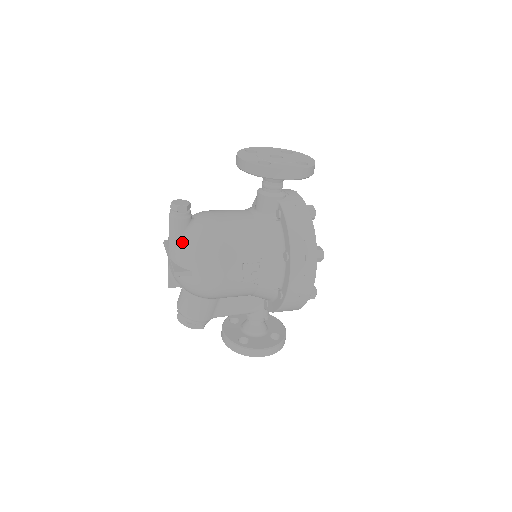
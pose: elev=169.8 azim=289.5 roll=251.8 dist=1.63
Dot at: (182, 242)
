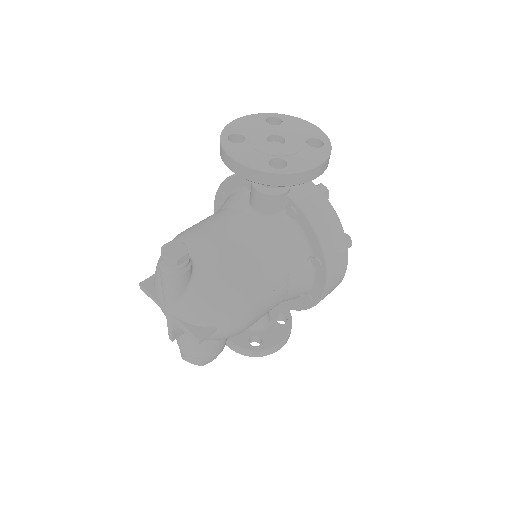
Dot at: (191, 297)
